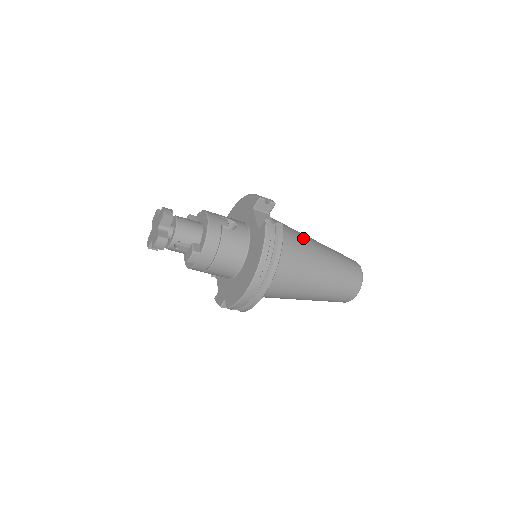
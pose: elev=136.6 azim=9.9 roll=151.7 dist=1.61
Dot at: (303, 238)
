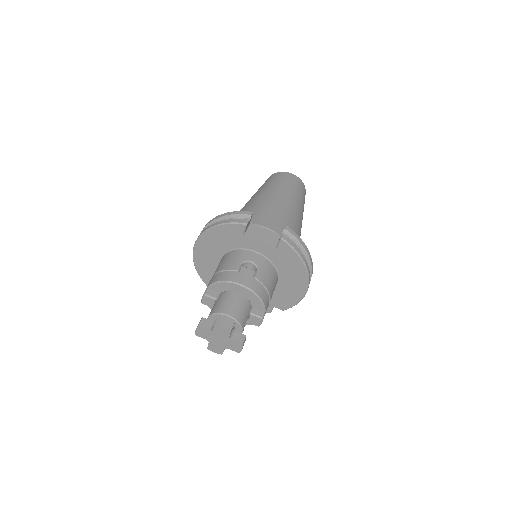
Dot at: (274, 208)
